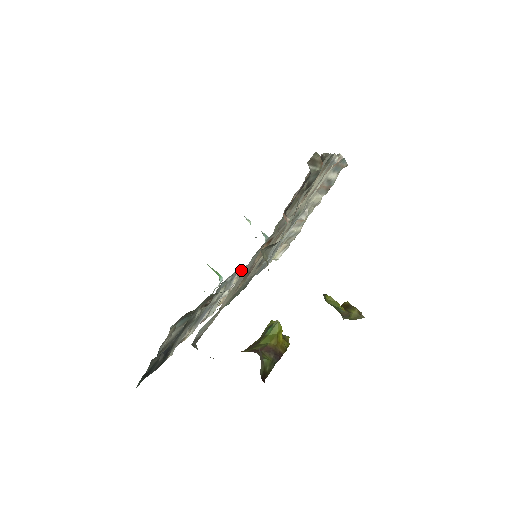
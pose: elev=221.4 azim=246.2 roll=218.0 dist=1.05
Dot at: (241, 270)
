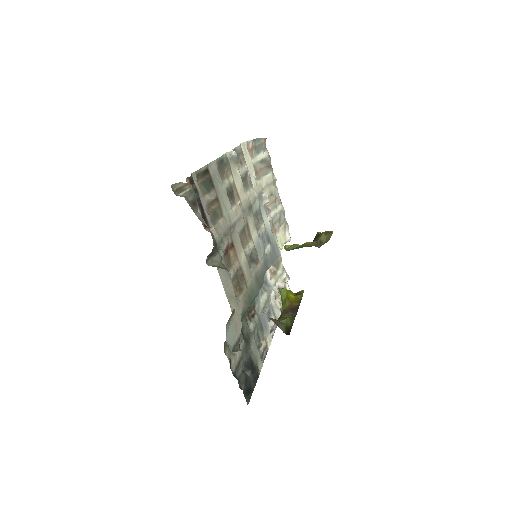
Dot at: (270, 270)
